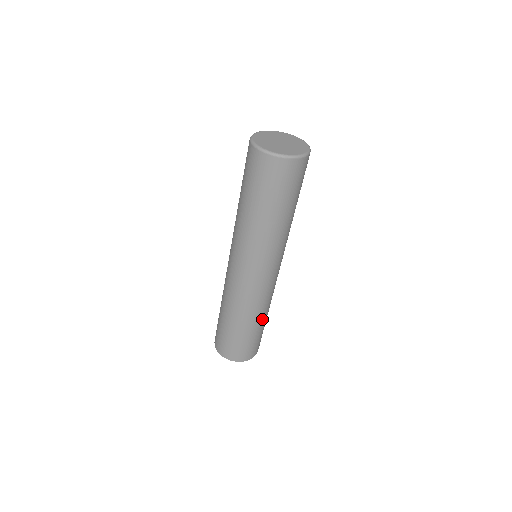
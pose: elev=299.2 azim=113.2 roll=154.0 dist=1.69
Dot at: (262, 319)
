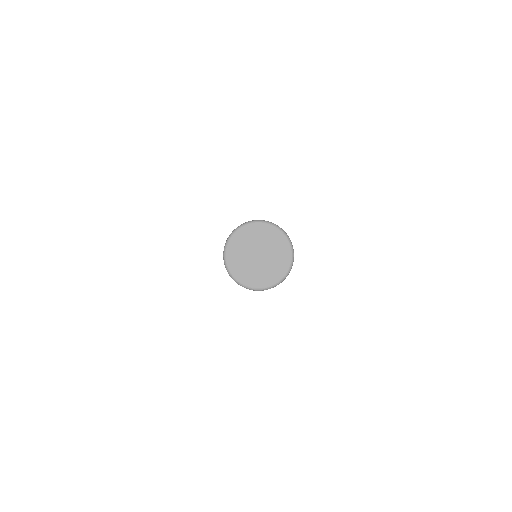
Dot at: occluded
